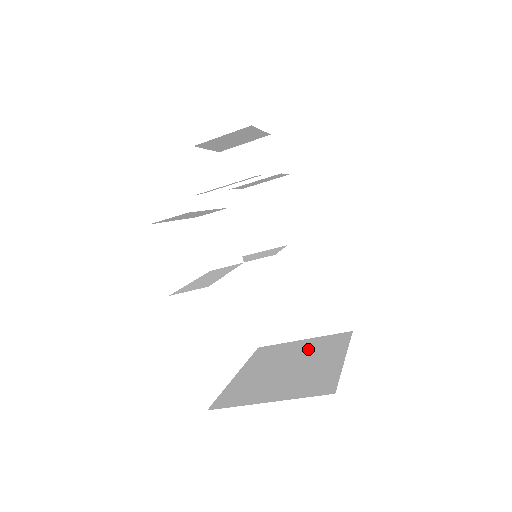
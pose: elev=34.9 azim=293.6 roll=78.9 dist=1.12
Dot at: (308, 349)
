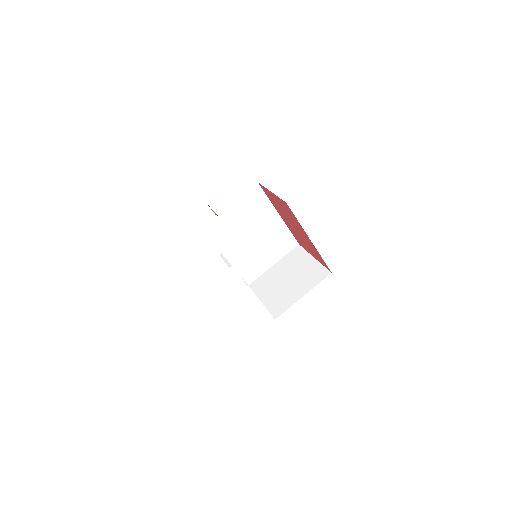
Dot at: occluded
